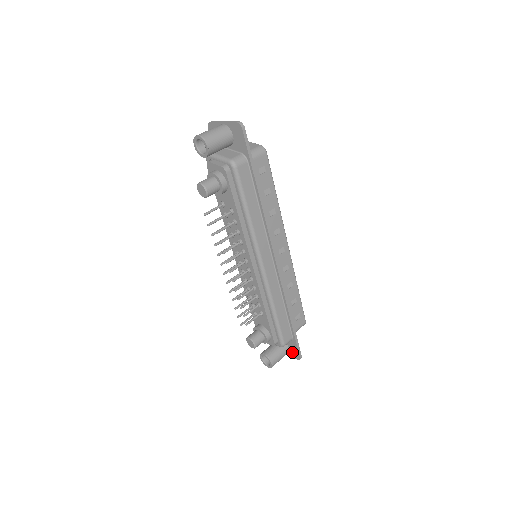
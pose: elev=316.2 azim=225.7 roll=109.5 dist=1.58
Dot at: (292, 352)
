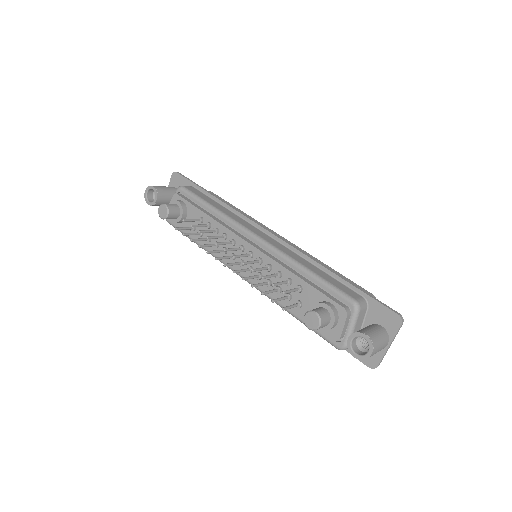
Dot at: (387, 325)
